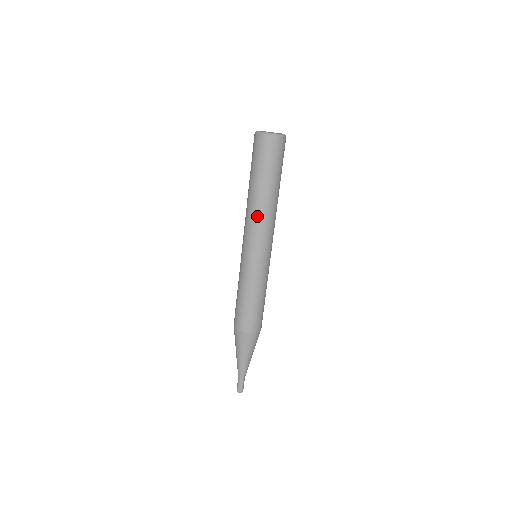
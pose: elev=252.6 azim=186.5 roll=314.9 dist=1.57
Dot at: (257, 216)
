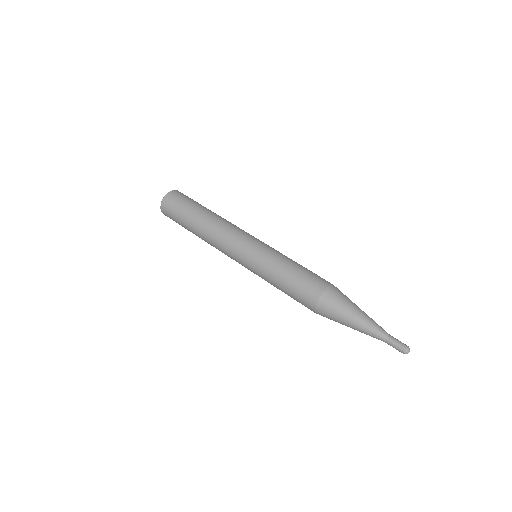
Dot at: (213, 236)
